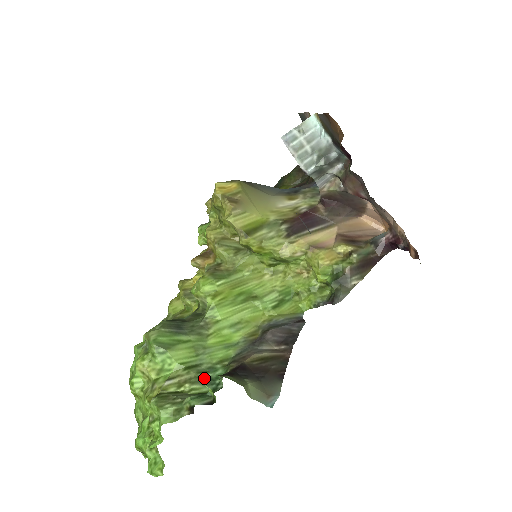
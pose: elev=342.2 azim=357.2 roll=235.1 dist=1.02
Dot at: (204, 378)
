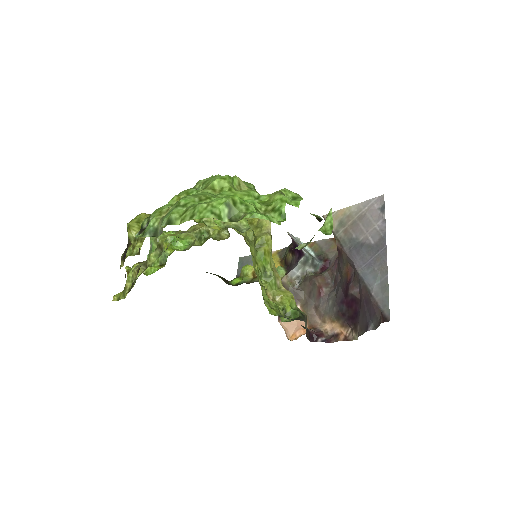
Dot at: occluded
